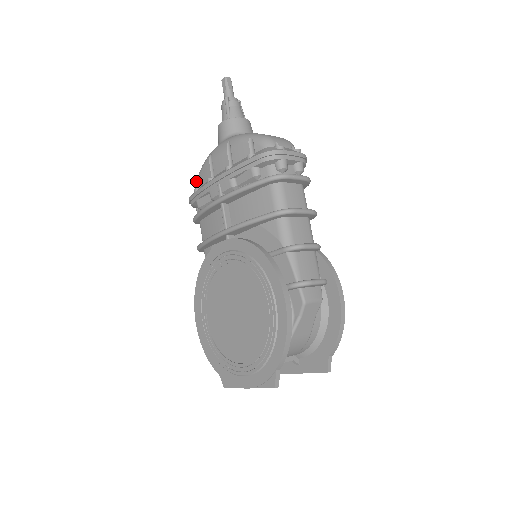
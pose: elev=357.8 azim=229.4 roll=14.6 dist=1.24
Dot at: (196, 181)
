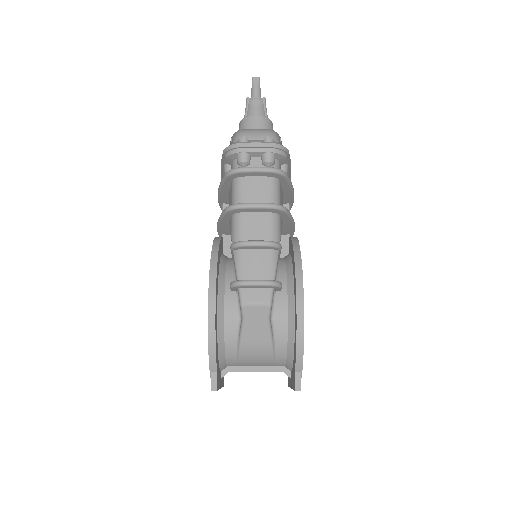
Dot at: occluded
